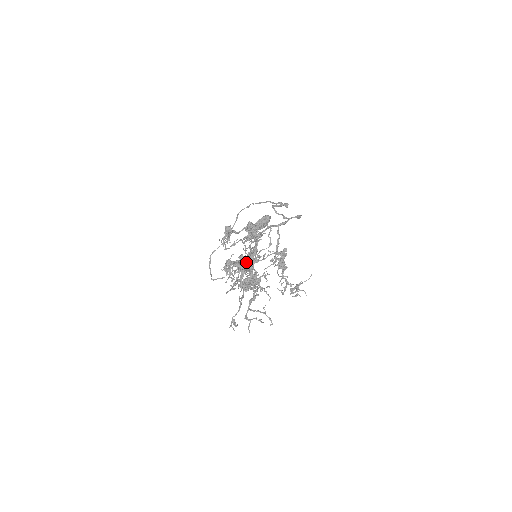
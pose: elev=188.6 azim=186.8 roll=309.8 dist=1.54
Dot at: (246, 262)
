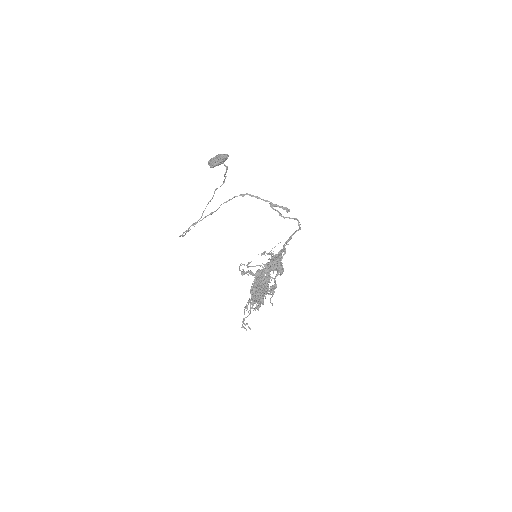
Dot at: occluded
